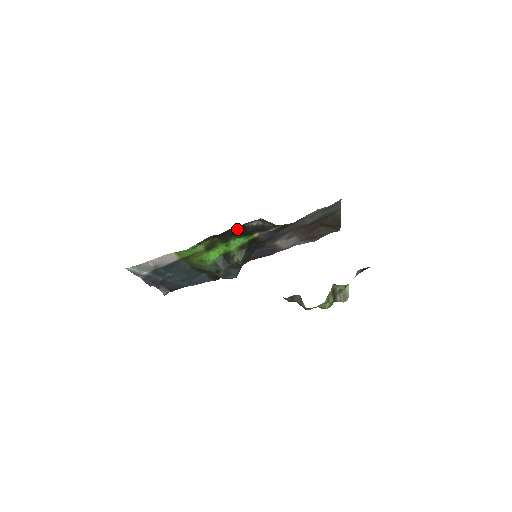
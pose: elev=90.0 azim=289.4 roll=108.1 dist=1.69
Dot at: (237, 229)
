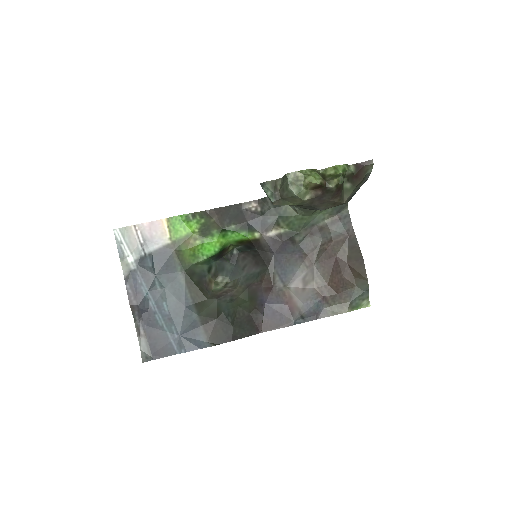
Dot at: (234, 211)
